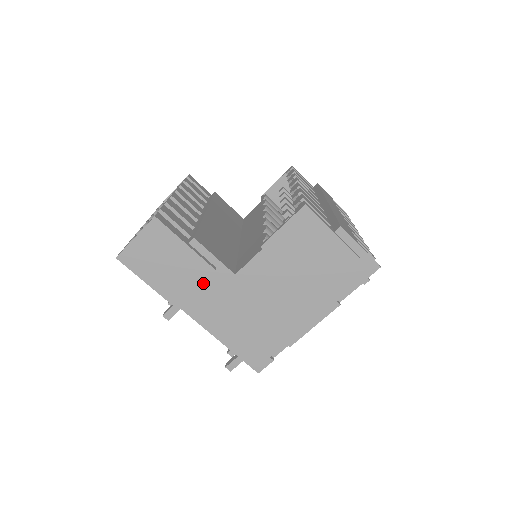
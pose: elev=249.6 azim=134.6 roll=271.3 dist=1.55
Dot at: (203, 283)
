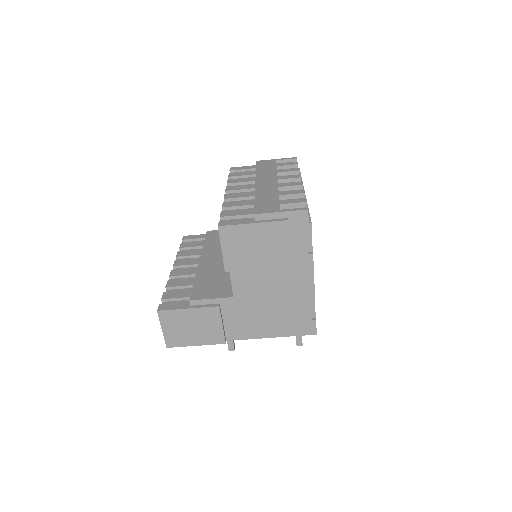
Dot at: (223, 317)
